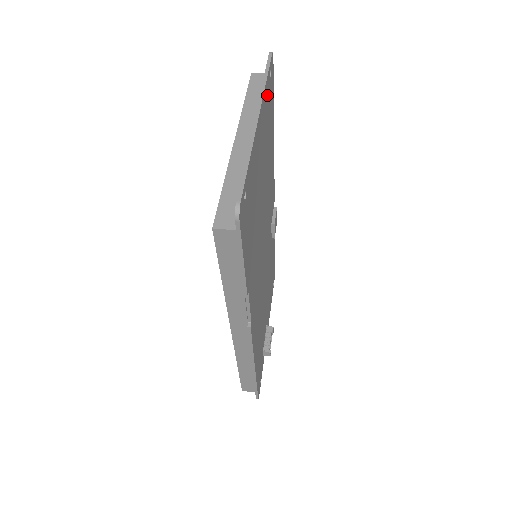
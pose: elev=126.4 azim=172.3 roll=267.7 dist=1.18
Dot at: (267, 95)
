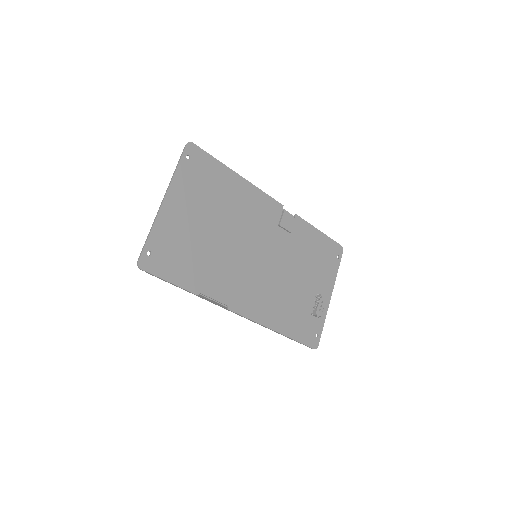
Dot at: (186, 173)
